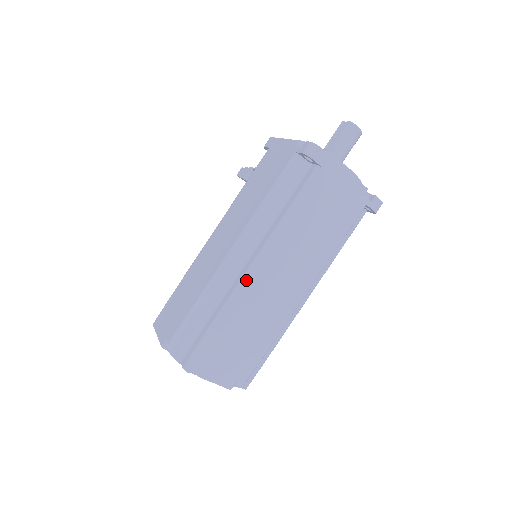
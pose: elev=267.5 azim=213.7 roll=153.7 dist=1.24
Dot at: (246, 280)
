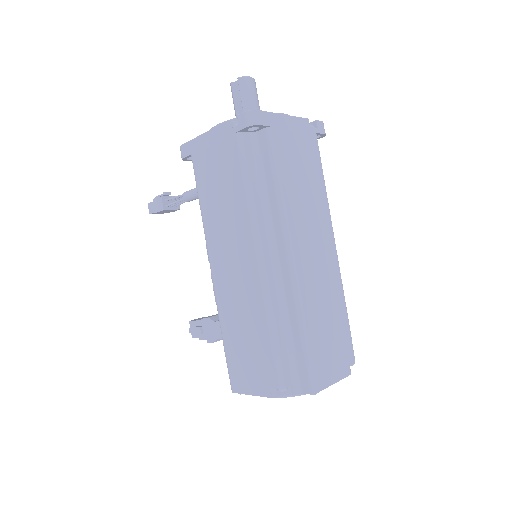
Dot at: (295, 273)
